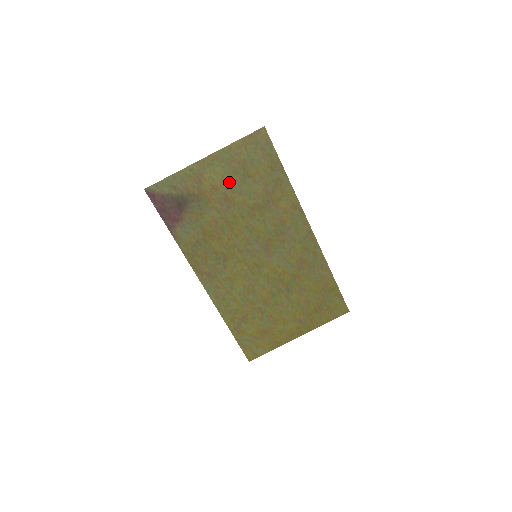
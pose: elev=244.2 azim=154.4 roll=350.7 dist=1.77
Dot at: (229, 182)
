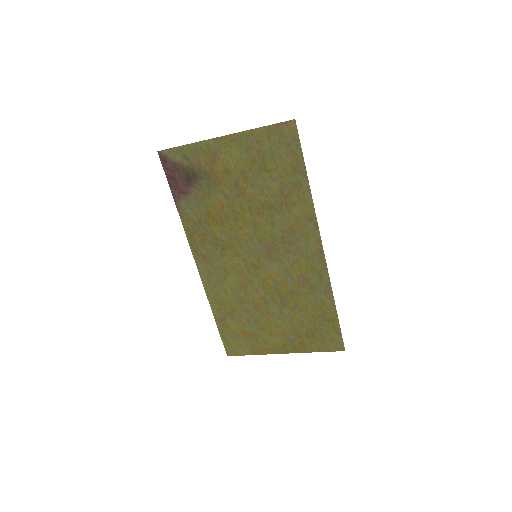
Dot at: (244, 170)
